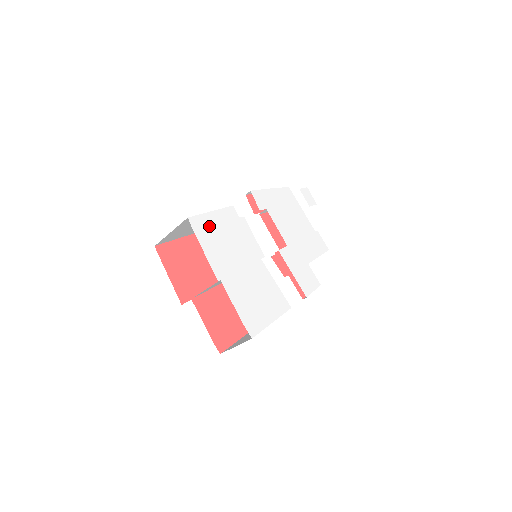
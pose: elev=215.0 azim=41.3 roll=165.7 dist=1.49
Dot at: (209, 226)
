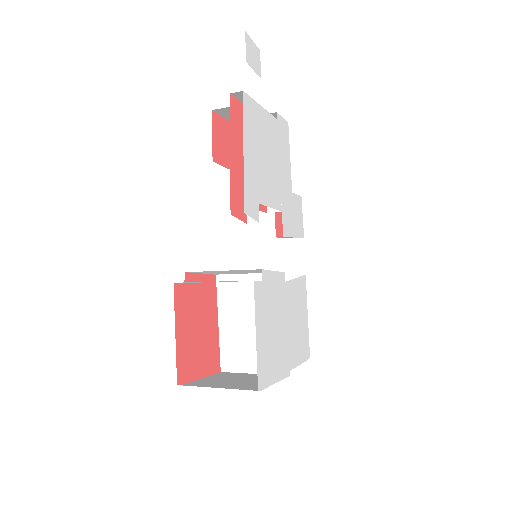
Dot at: (264, 355)
